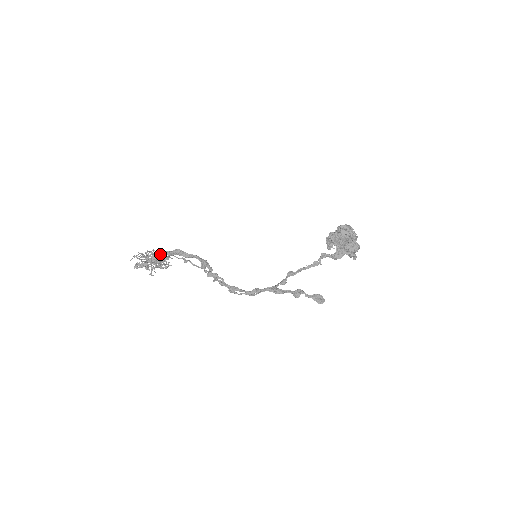
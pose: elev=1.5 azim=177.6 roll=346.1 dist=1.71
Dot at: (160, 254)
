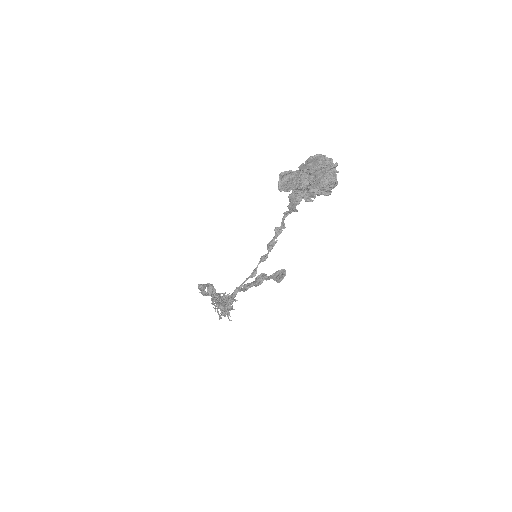
Dot at: (211, 296)
